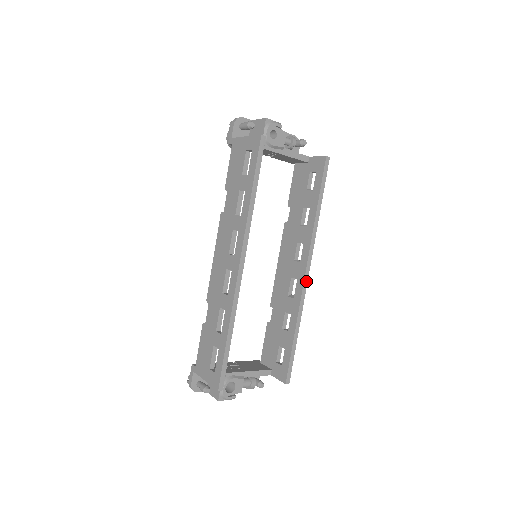
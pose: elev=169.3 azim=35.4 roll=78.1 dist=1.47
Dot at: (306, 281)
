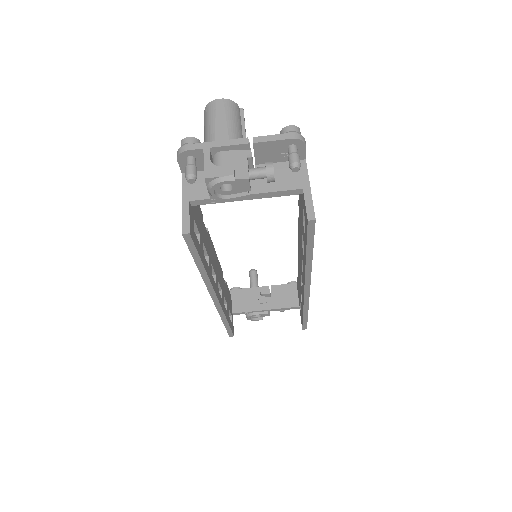
Dot at: (307, 293)
